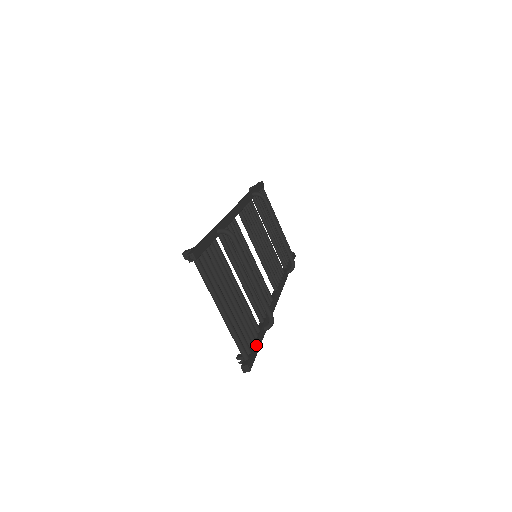
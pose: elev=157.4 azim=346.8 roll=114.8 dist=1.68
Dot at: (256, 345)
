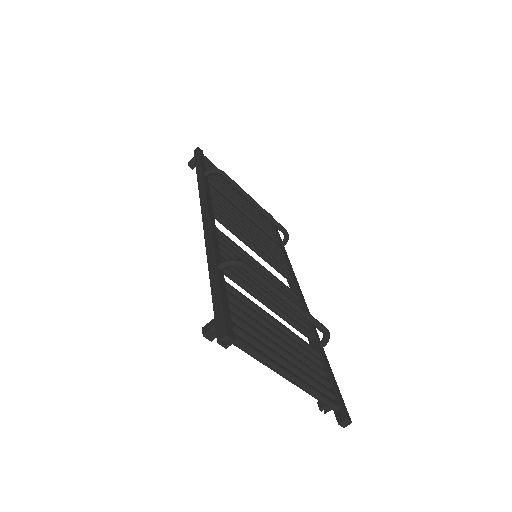
Dot at: (332, 379)
